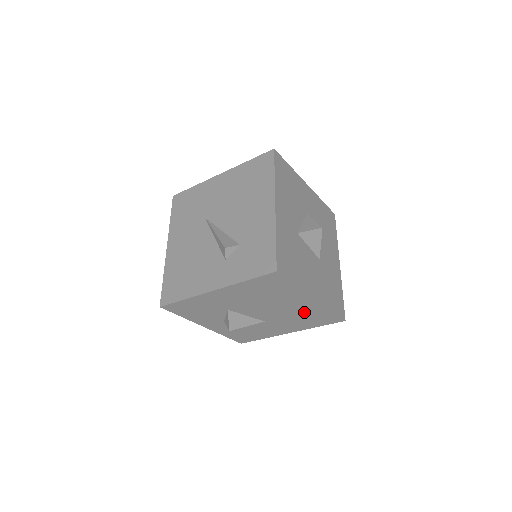
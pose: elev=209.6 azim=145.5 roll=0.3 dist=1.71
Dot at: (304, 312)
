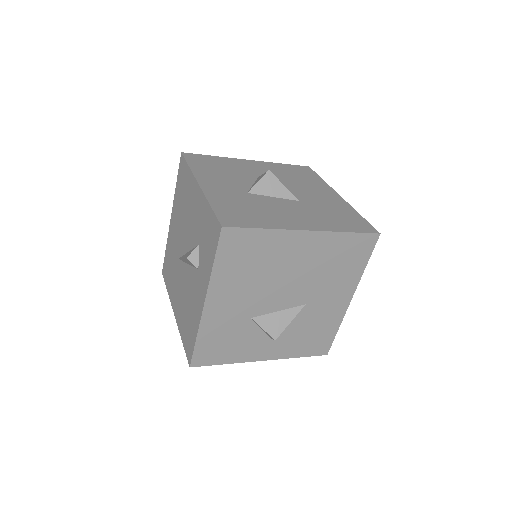
Dot at: (324, 258)
